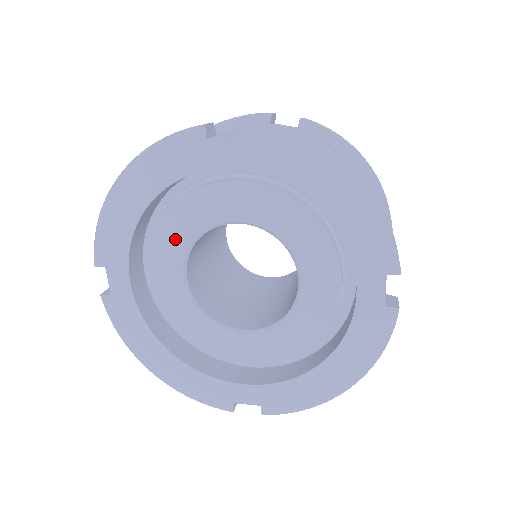
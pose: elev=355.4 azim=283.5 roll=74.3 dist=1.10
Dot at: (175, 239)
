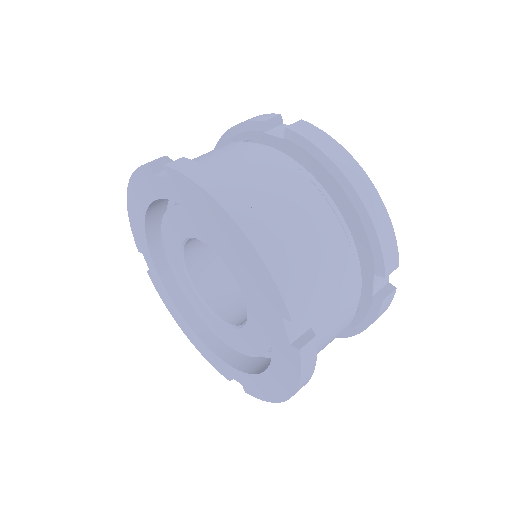
Dot at: (172, 242)
